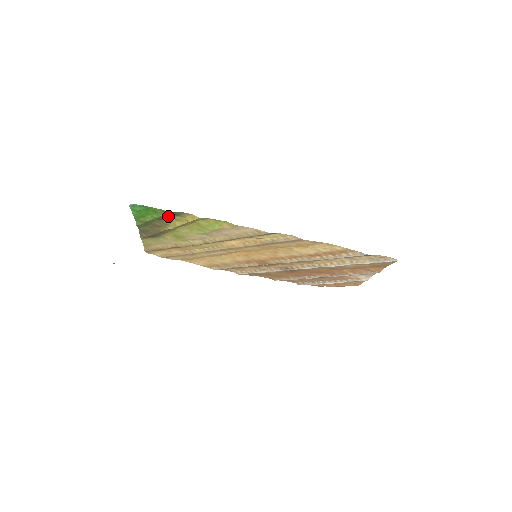
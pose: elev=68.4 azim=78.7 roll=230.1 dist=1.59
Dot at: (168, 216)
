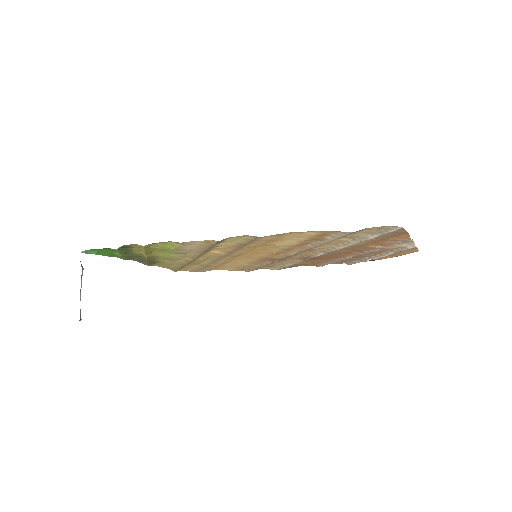
Dot at: (126, 250)
